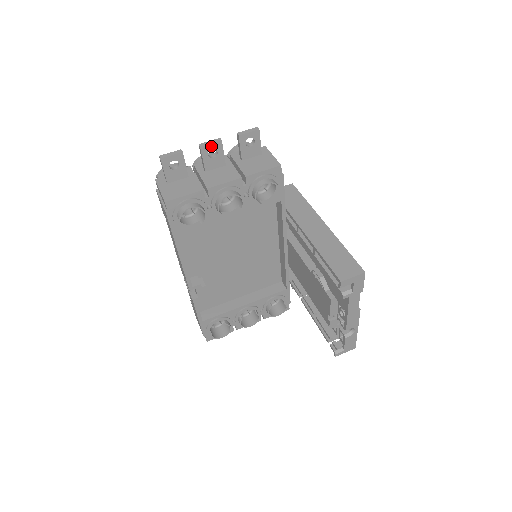
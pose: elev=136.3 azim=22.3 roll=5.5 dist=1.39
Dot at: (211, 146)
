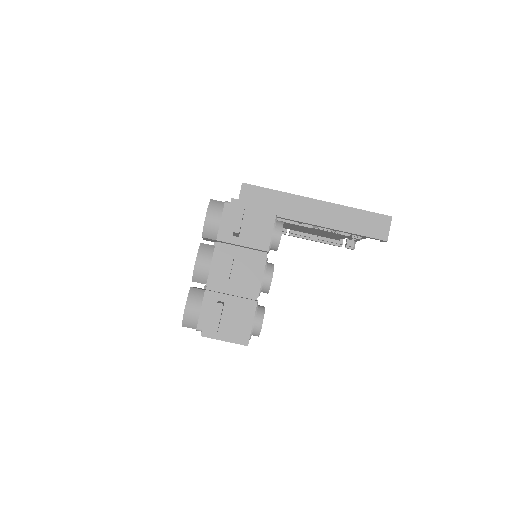
Dot at: occluded
